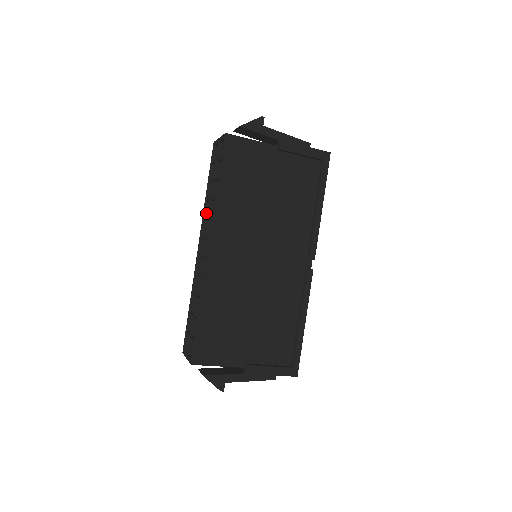
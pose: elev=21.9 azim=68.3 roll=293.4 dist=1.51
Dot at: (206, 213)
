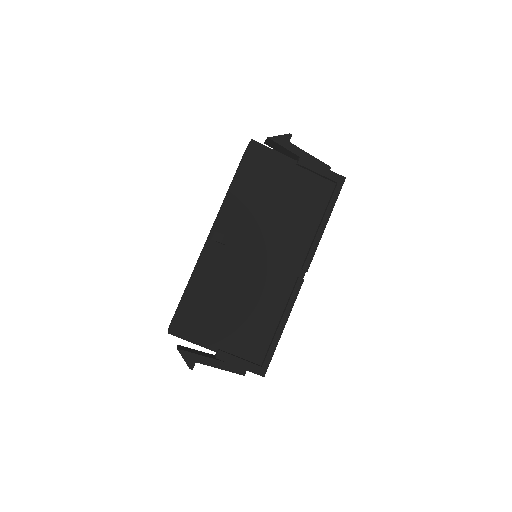
Dot at: occluded
